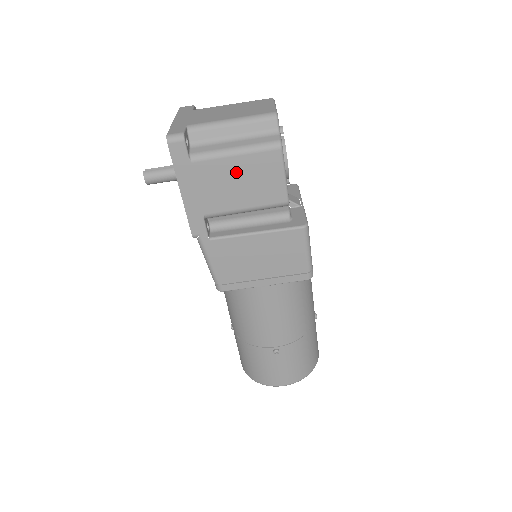
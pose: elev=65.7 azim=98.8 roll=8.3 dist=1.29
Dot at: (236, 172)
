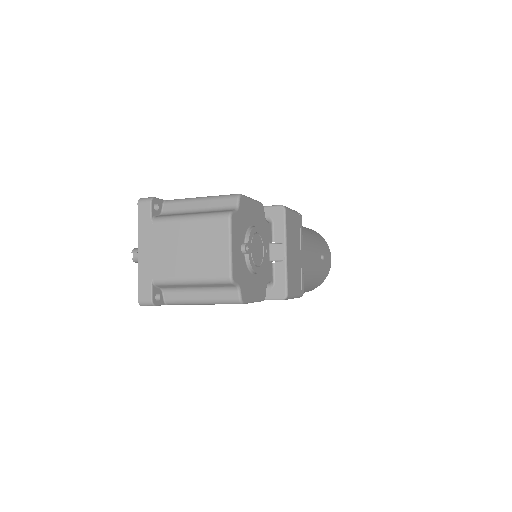
Dot at: occluded
